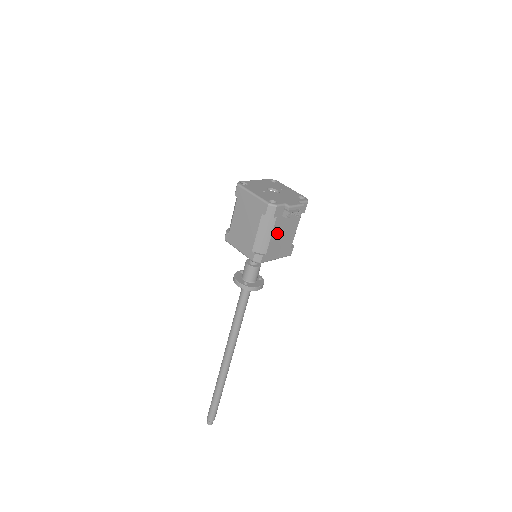
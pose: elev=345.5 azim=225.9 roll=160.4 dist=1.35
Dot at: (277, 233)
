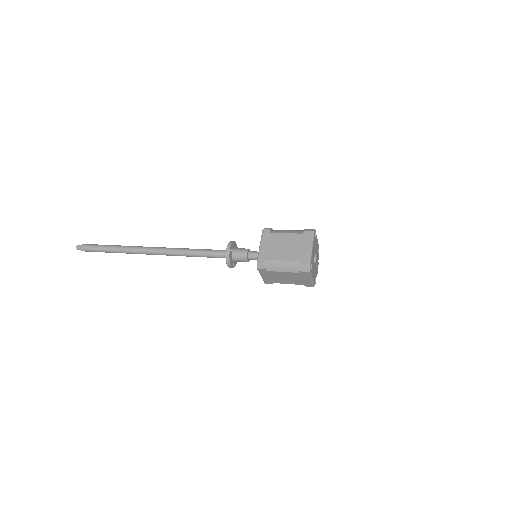
Dot at: occluded
